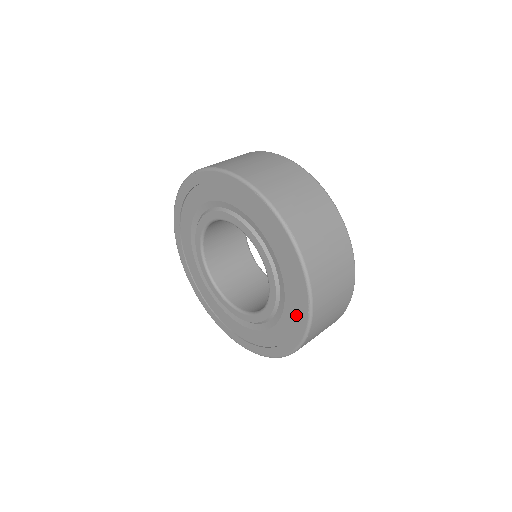
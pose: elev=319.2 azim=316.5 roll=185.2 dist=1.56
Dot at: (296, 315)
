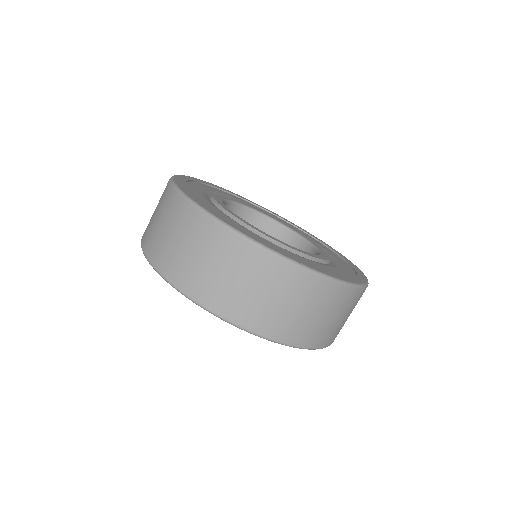
Dot at: occluded
